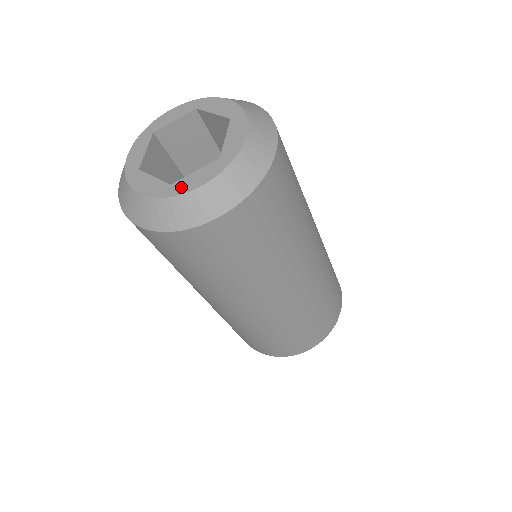
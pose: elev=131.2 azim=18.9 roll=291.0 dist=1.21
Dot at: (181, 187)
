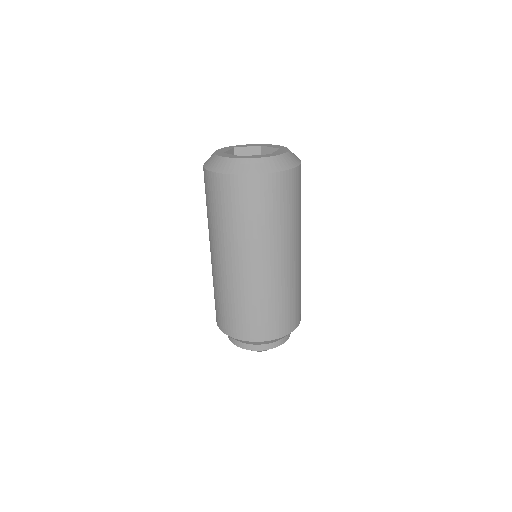
Dot at: (247, 157)
